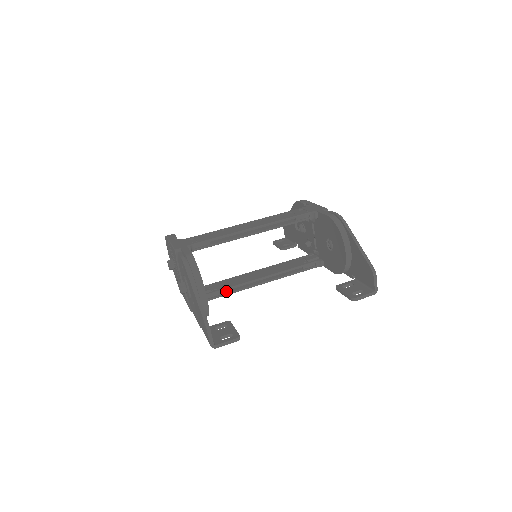
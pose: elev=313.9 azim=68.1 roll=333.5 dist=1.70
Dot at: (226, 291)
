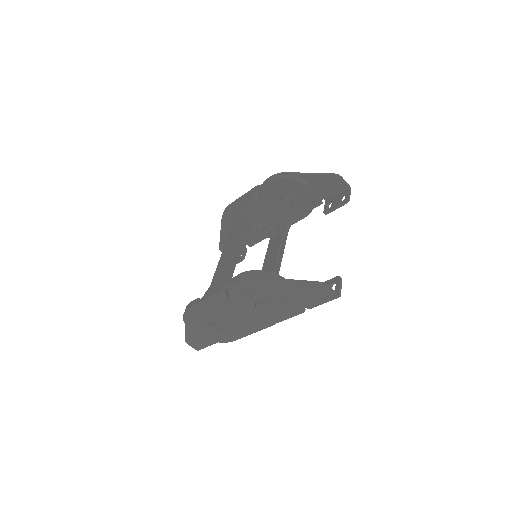
Dot at: occluded
